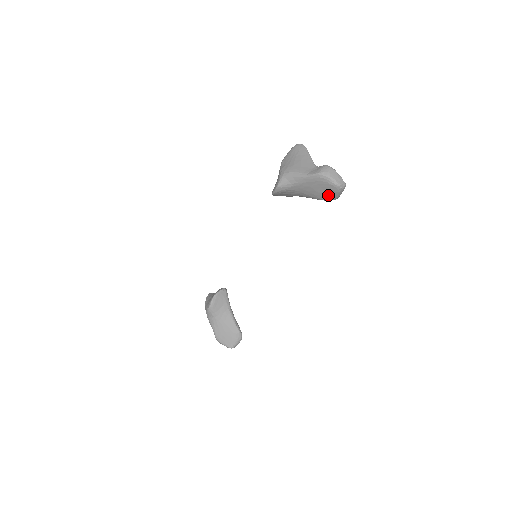
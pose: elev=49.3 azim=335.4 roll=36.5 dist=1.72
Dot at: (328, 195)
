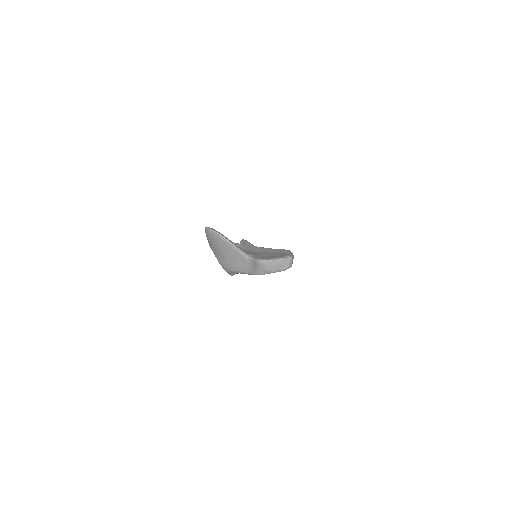
Dot at: occluded
